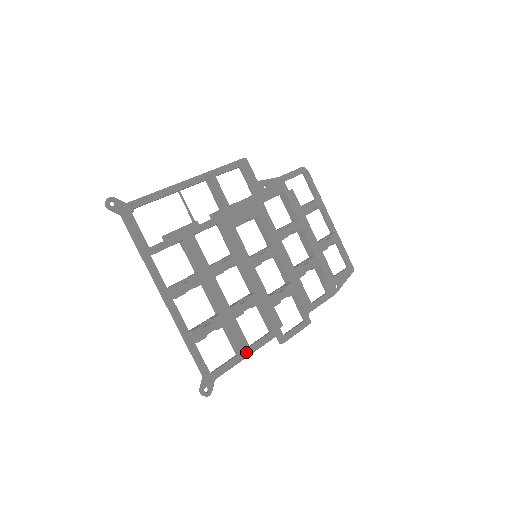
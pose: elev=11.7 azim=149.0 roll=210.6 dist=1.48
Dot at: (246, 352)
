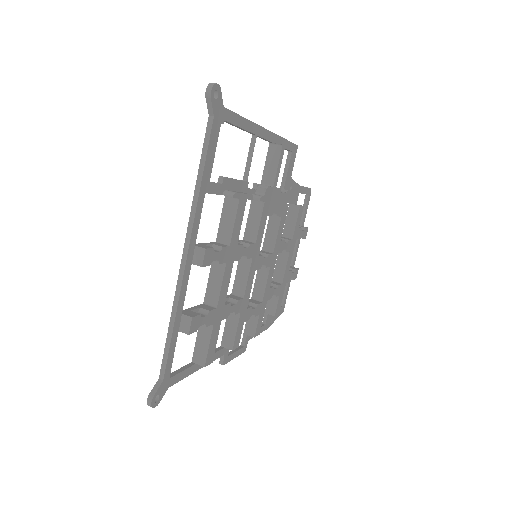
Dot at: occluded
